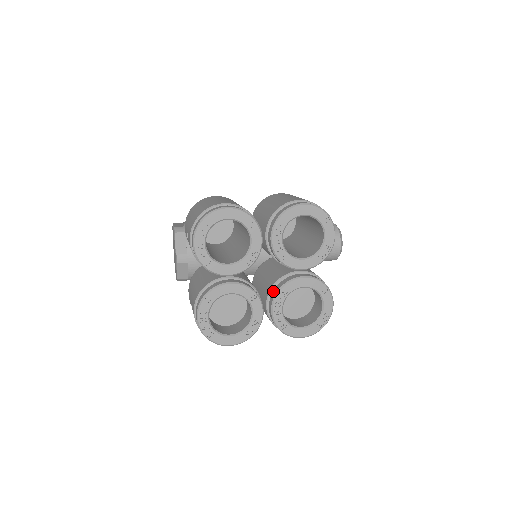
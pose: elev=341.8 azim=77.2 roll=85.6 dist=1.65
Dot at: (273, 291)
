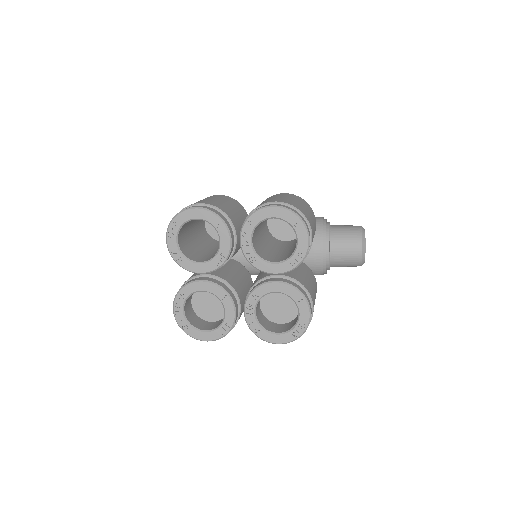
Dot at: occluded
